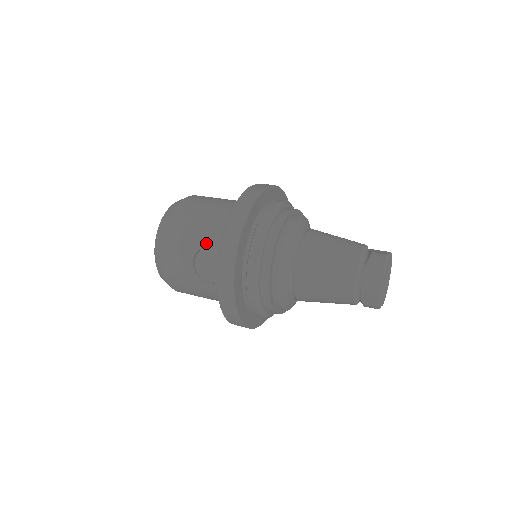
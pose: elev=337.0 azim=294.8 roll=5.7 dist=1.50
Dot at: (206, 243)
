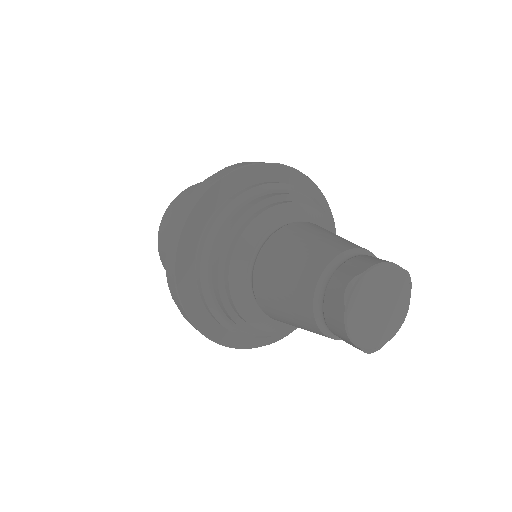
Dot at: occluded
